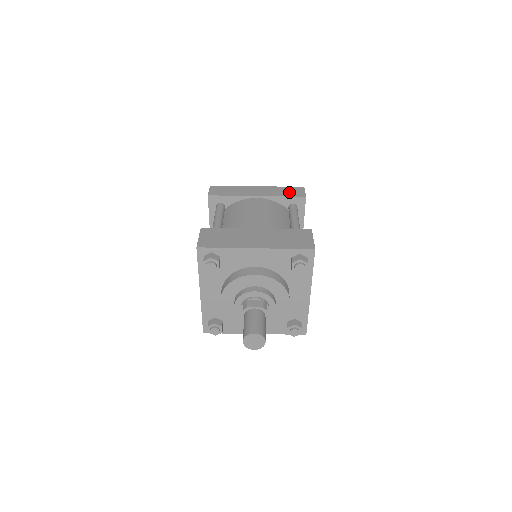
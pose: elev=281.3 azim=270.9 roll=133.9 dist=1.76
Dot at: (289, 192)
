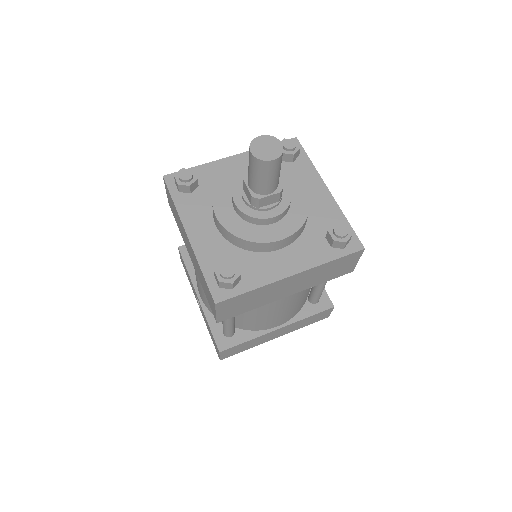
Dot at: occluded
